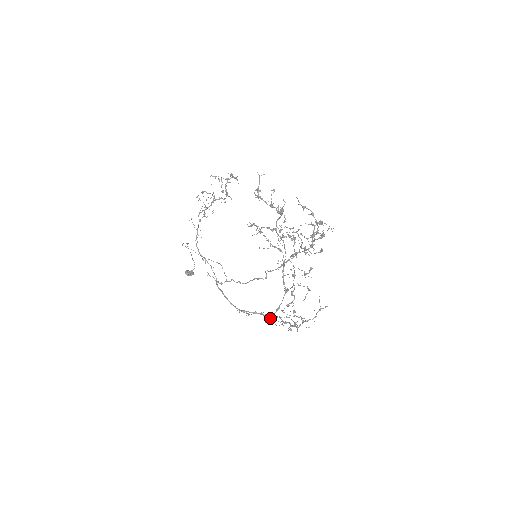
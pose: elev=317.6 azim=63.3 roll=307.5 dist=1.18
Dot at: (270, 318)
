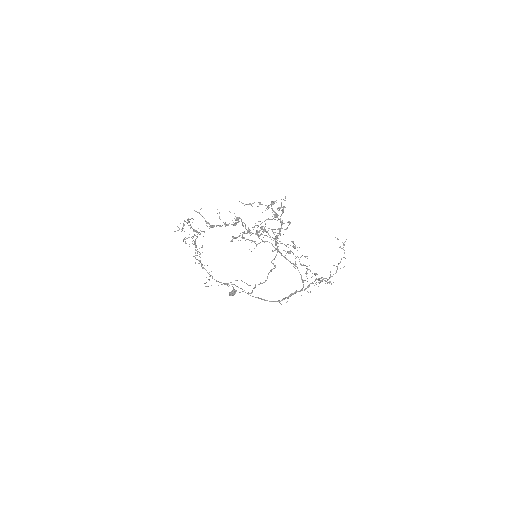
Dot at: occluded
